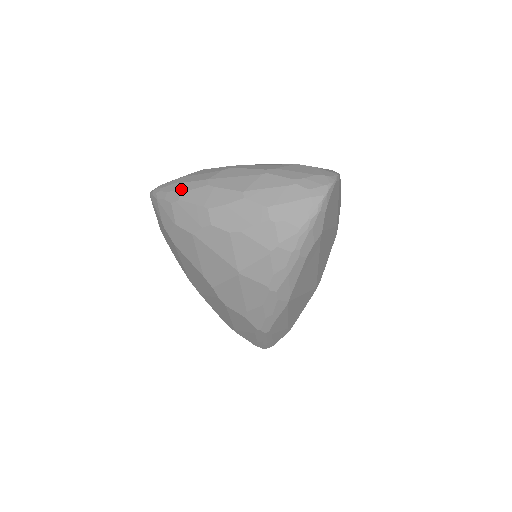
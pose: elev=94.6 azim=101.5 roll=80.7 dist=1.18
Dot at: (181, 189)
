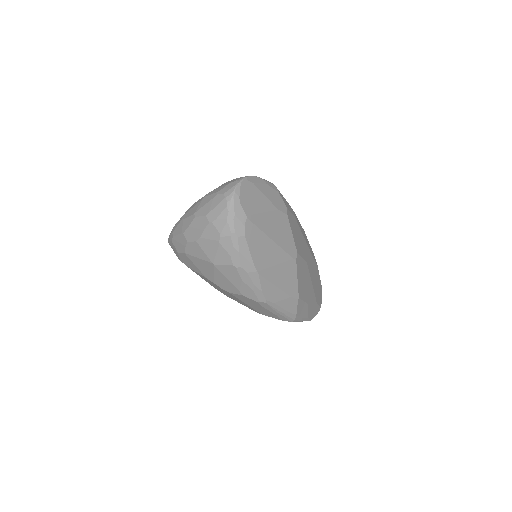
Dot at: (173, 230)
